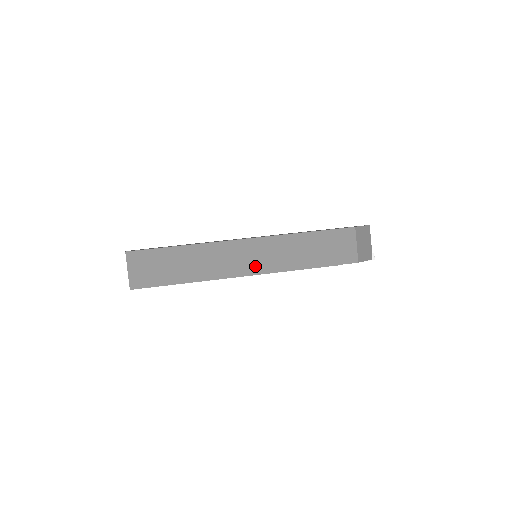
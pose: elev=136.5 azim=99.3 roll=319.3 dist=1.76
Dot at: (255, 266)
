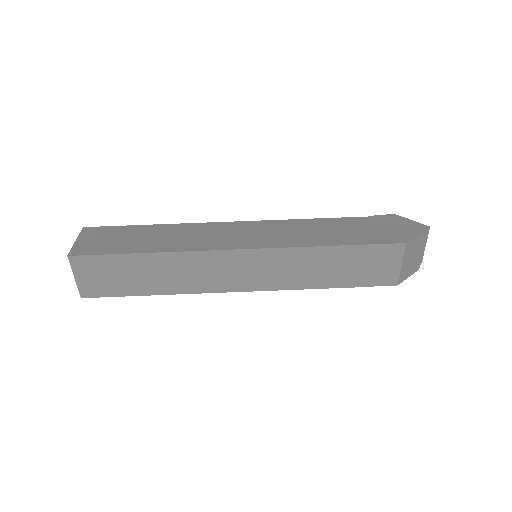
Dot at: (251, 282)
